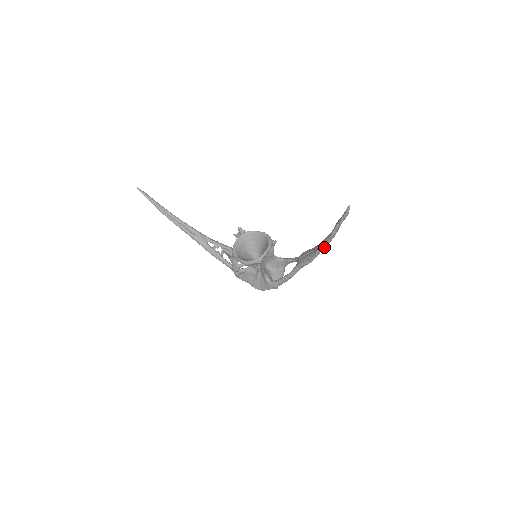
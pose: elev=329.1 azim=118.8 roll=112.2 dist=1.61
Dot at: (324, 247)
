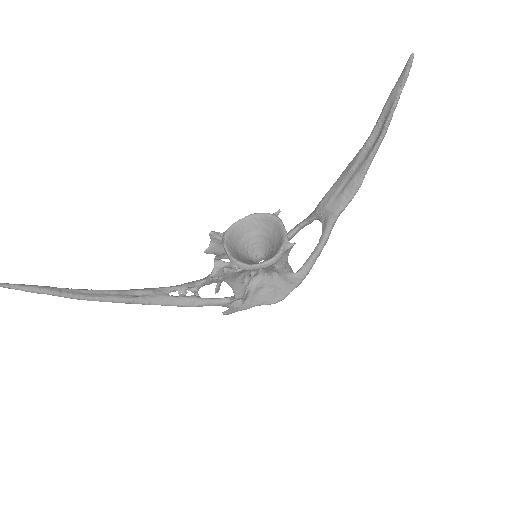
Dot at: (375, 154)
